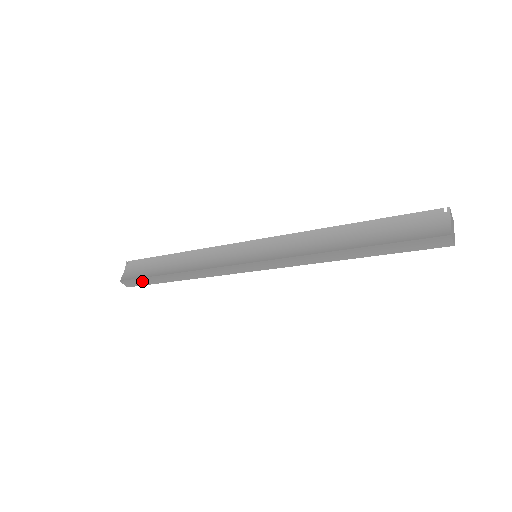
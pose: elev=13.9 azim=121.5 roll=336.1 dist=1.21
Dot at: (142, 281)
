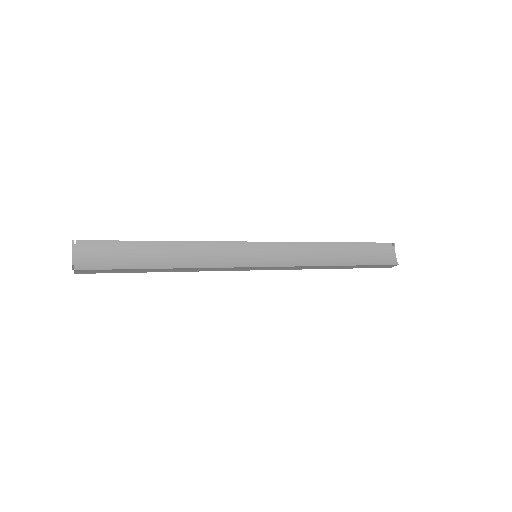
Dot at: (111, 271)
